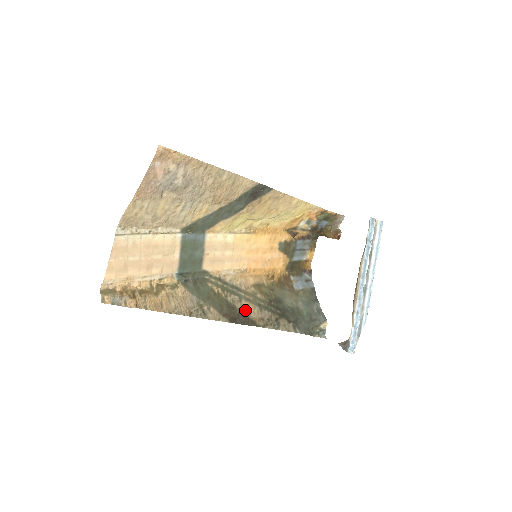
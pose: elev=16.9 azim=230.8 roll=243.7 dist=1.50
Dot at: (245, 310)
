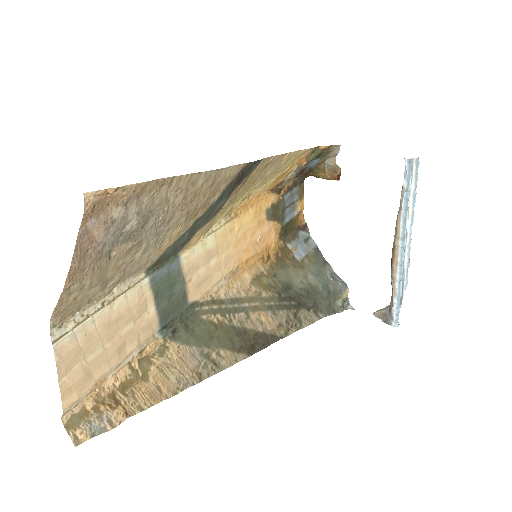
Dot at: (258, 326)
